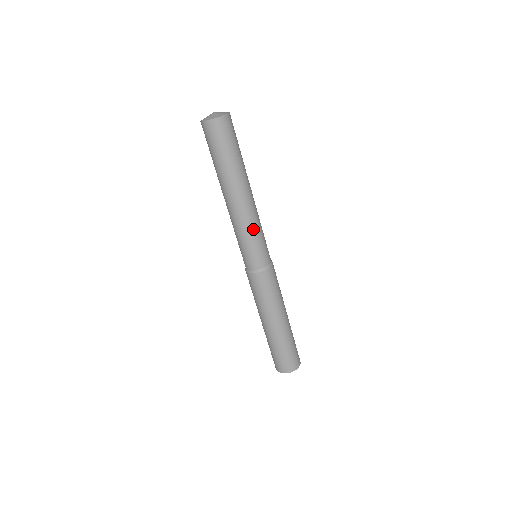
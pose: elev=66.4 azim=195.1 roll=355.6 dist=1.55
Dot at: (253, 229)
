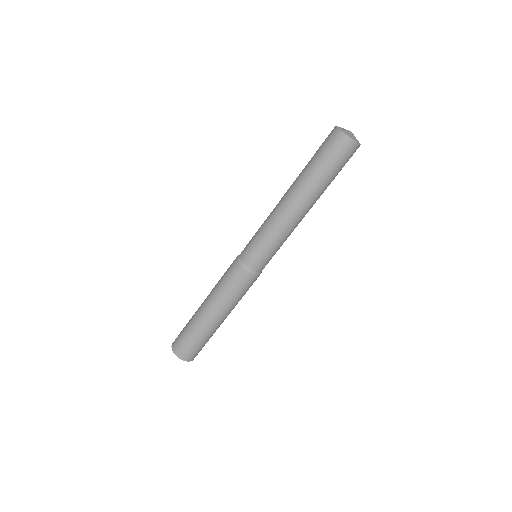
Dot at: (286, 239)
